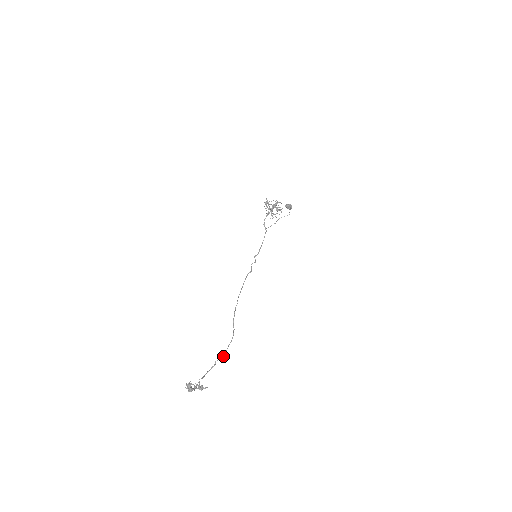
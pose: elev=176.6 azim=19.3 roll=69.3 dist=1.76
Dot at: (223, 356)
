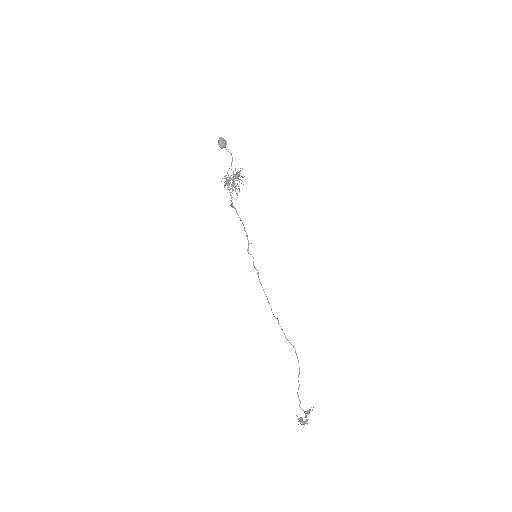
Dot at: (299, 372)
